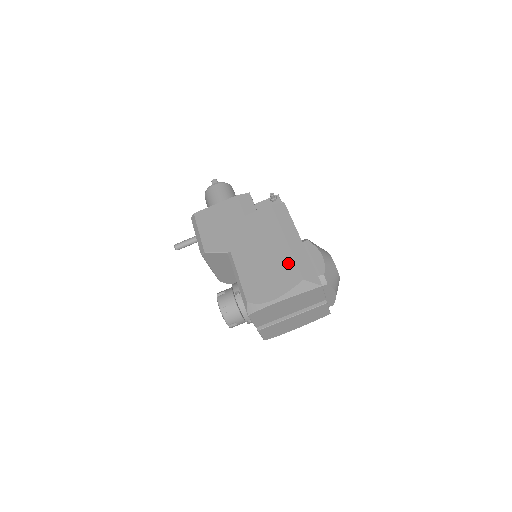
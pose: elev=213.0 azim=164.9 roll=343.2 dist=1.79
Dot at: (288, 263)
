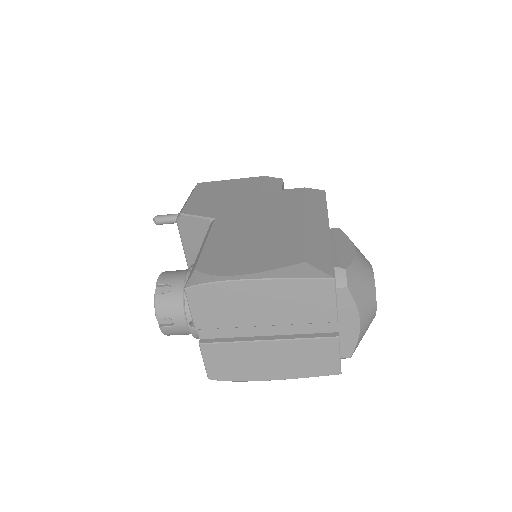
Dot at: (291, 240)
